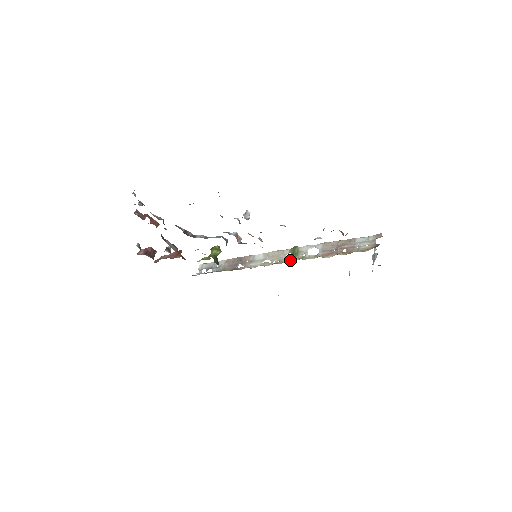
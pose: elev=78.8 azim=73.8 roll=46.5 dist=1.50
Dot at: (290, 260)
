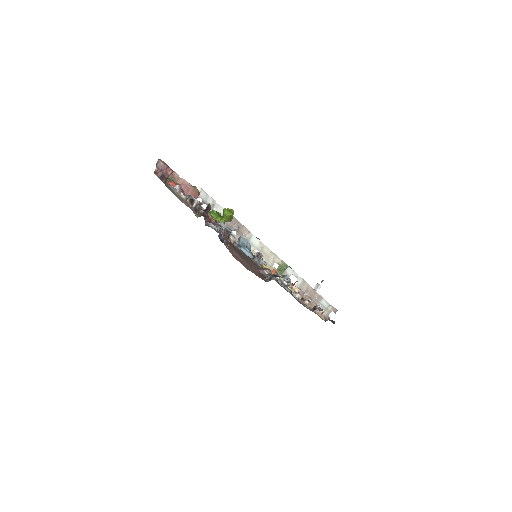
Dot at: occluded
